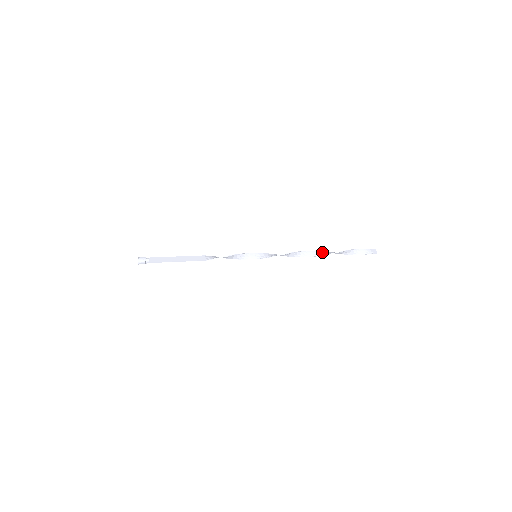
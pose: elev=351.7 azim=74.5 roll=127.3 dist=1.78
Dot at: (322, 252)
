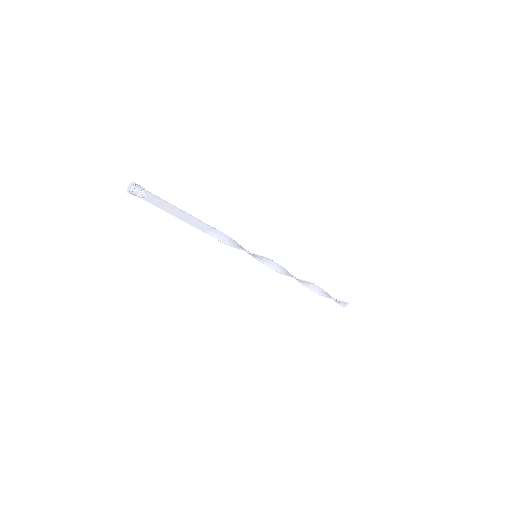
Dot at: (308, 286)
